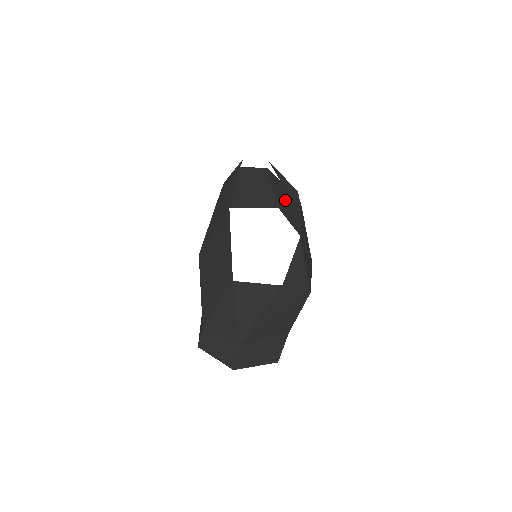
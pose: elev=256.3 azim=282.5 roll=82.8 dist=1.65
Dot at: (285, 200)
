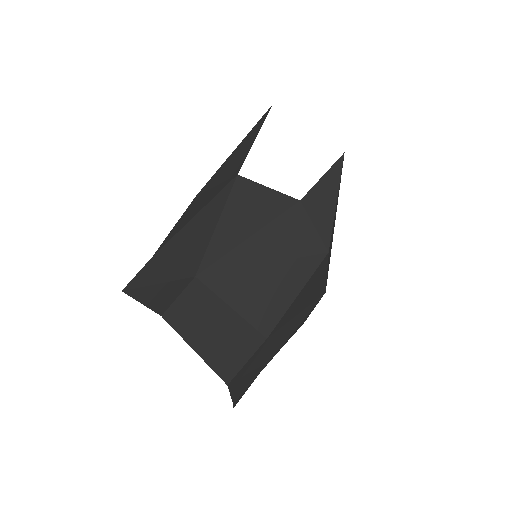
Dot at: occluded
